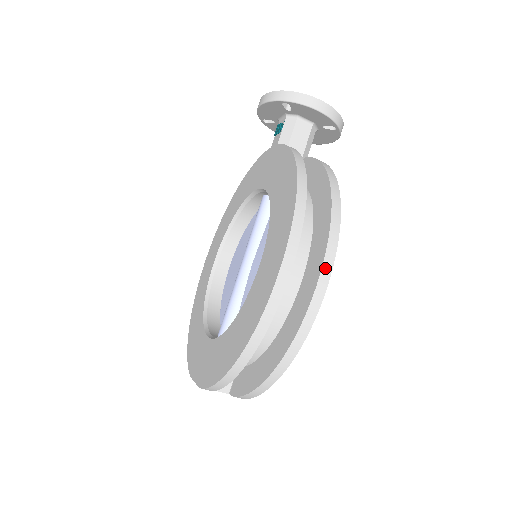
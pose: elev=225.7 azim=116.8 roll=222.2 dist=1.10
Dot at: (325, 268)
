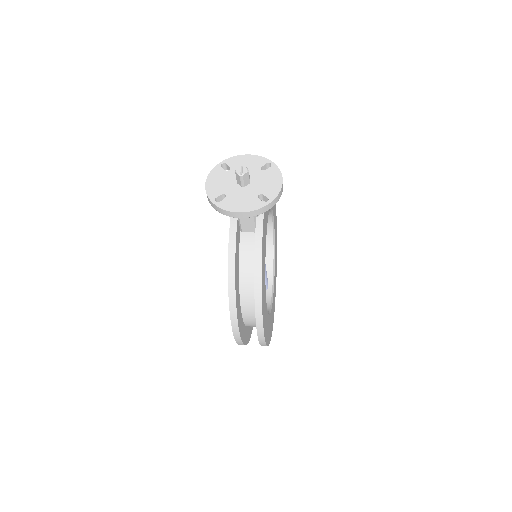
Dot at: (260, 336)
